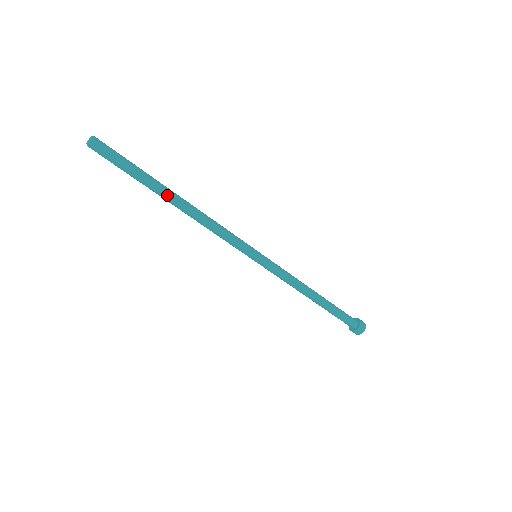
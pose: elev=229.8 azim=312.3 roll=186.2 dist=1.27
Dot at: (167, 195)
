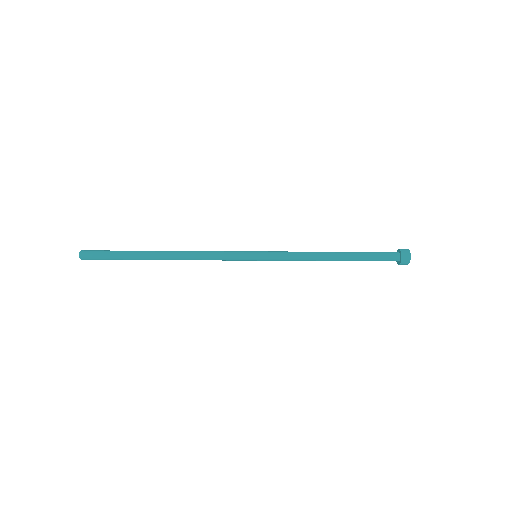
Dot at: (153, 259)
